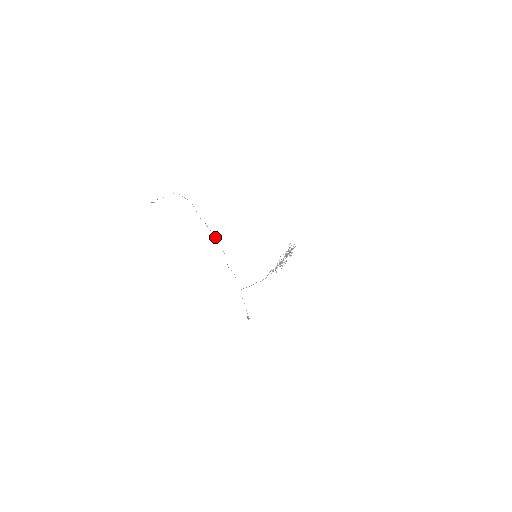
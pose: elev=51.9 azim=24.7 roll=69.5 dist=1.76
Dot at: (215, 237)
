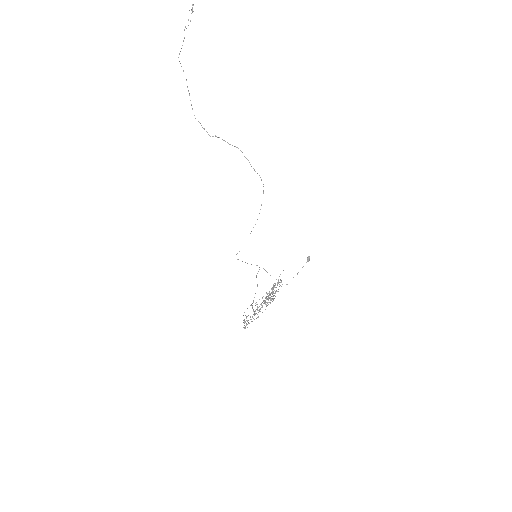
Dot at: (245, 157)
